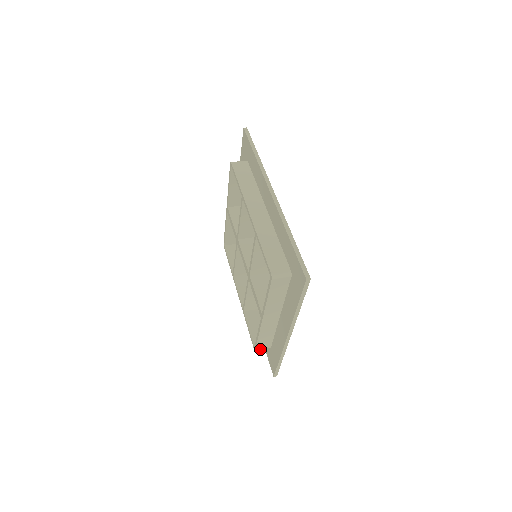
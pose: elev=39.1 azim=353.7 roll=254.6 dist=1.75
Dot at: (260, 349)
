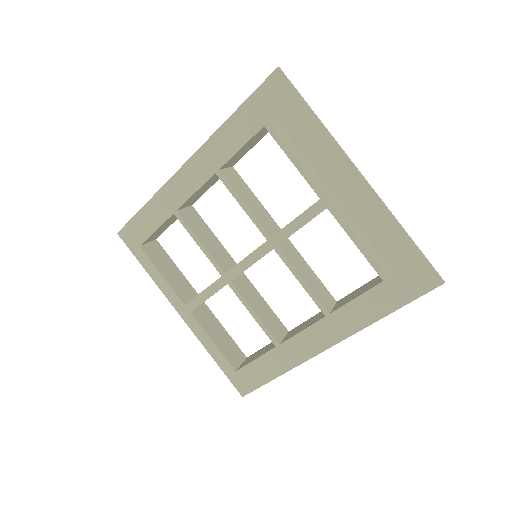
Dot at: (389, 276)
